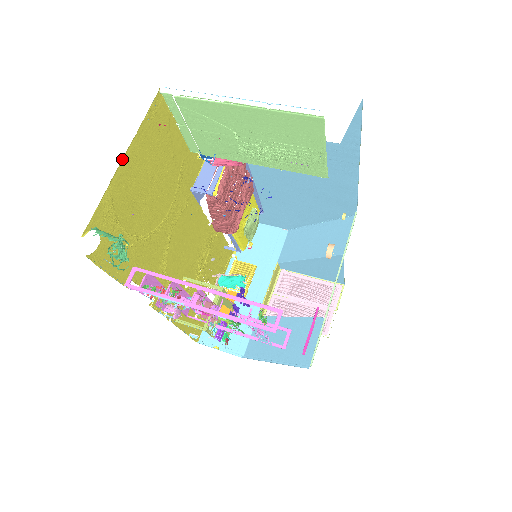
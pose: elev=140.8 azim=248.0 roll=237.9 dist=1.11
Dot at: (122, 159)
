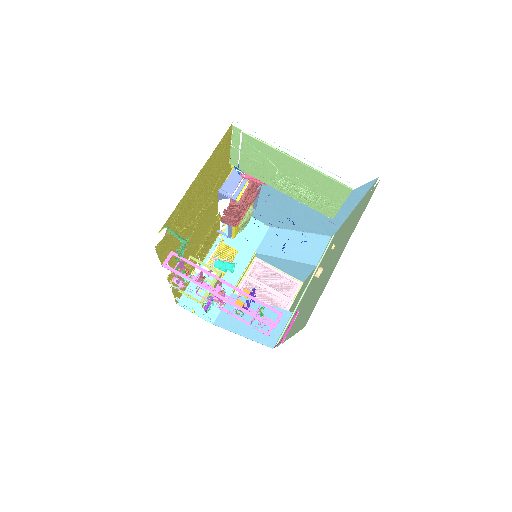
Dot at: occluded
